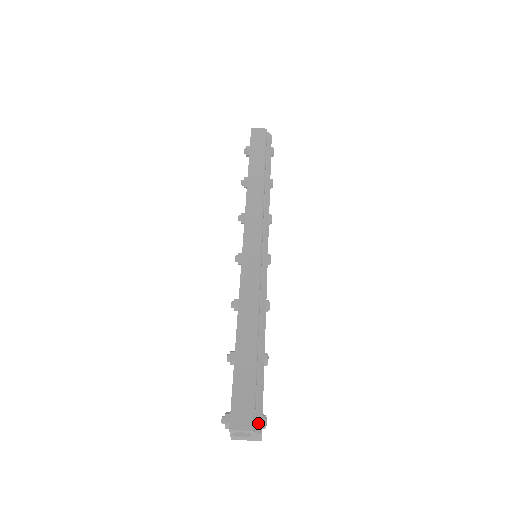
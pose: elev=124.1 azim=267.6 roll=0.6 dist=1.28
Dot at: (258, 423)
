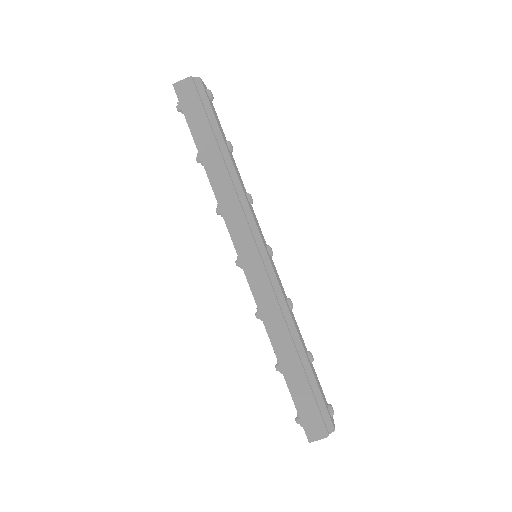
Dot at: (329, 425)
